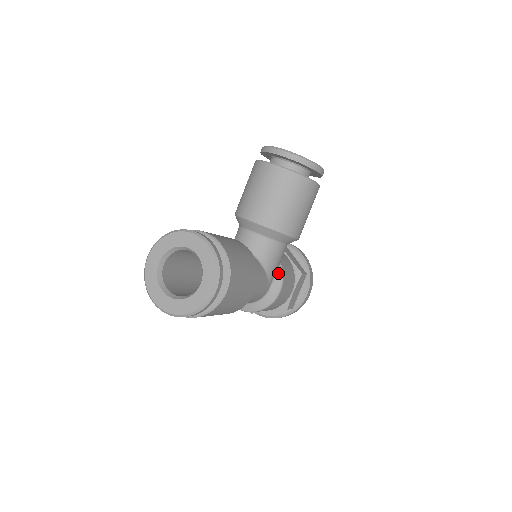
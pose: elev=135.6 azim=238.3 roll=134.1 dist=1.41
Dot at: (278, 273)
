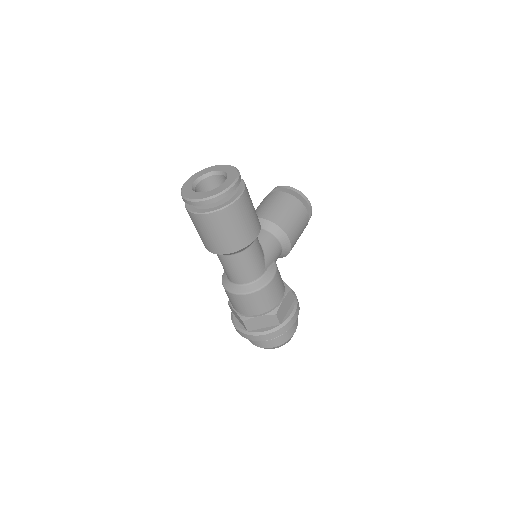
Dot at: (273, 265)
